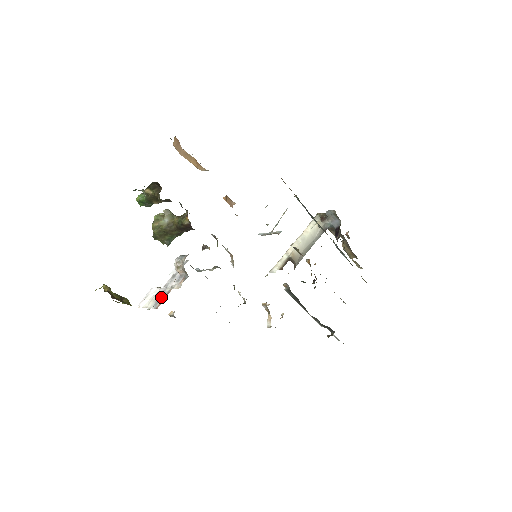
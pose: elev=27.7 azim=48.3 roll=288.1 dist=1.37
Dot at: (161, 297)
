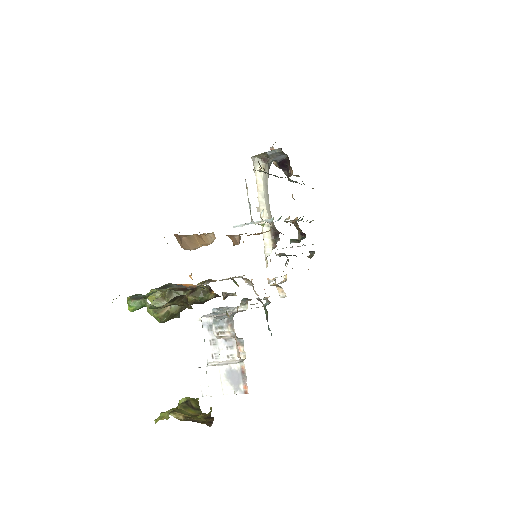
Dot at: (236, 378)
